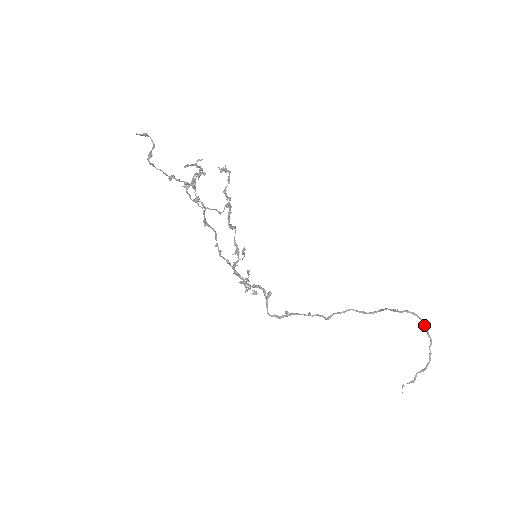
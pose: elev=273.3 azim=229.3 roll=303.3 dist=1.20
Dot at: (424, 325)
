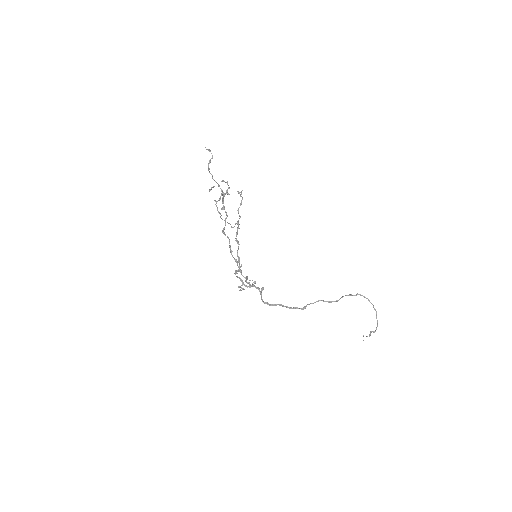
Dot at: occluded
